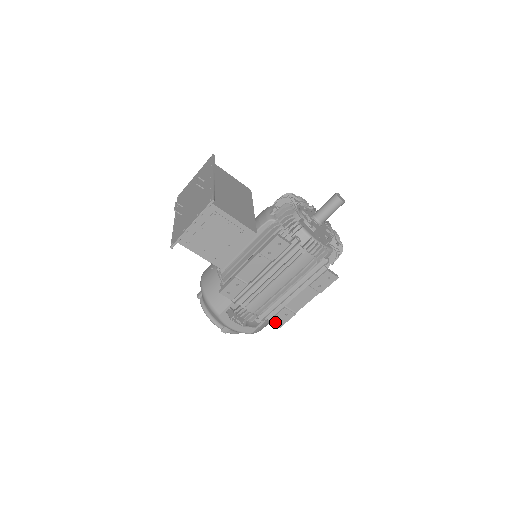
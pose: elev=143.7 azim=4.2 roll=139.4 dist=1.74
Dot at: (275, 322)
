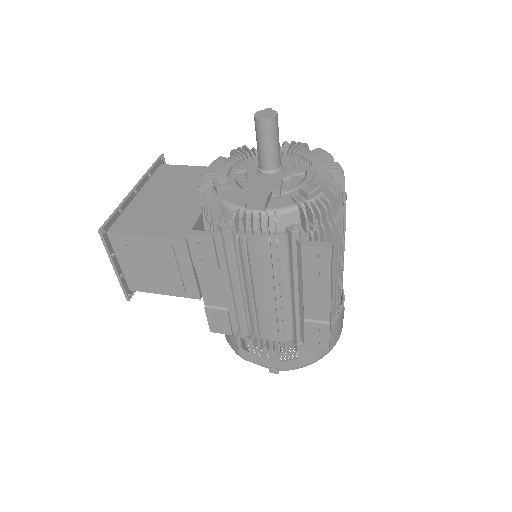
Dot at: (314, 344)
